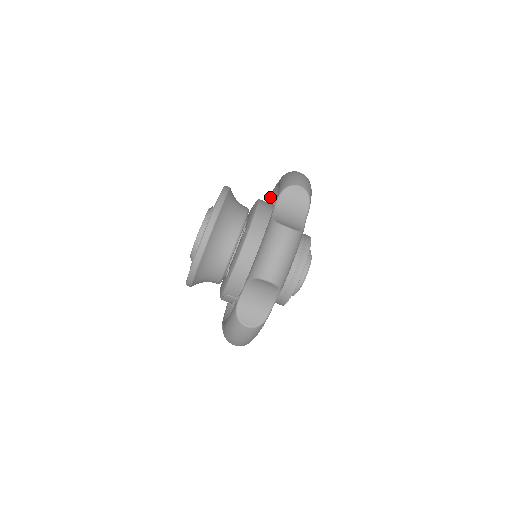
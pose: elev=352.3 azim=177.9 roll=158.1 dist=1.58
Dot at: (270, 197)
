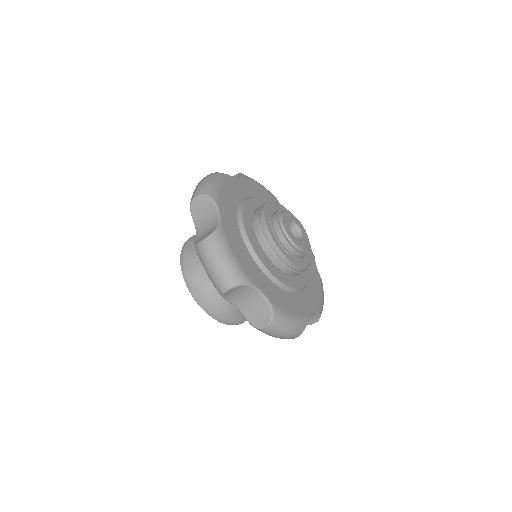
Dot at: occluded
